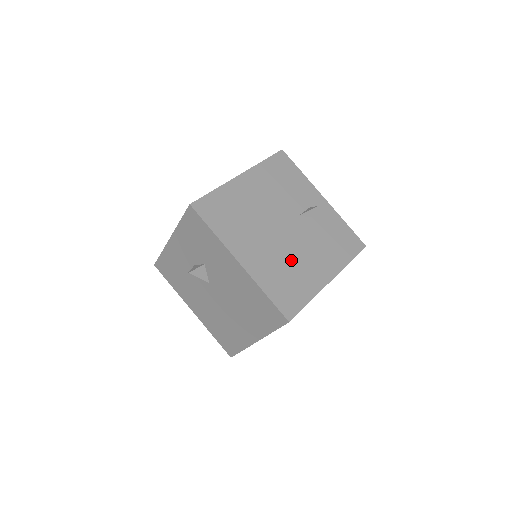
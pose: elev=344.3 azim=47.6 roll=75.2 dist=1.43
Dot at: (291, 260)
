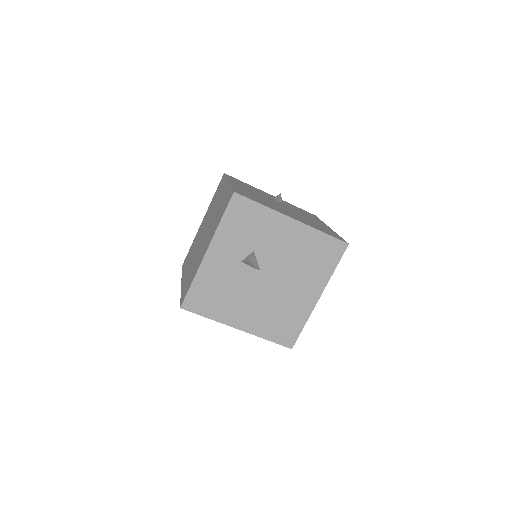
Dot at: (306, 219)
